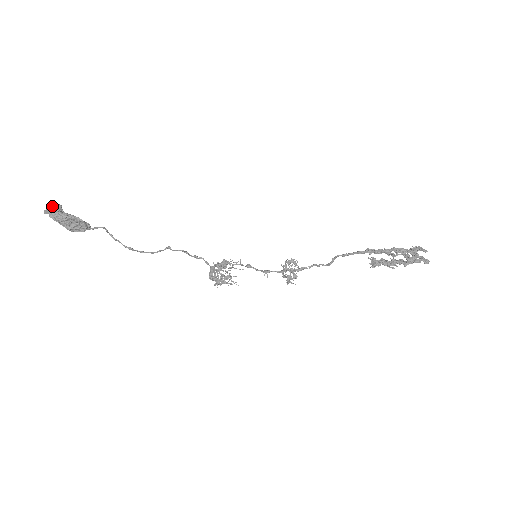
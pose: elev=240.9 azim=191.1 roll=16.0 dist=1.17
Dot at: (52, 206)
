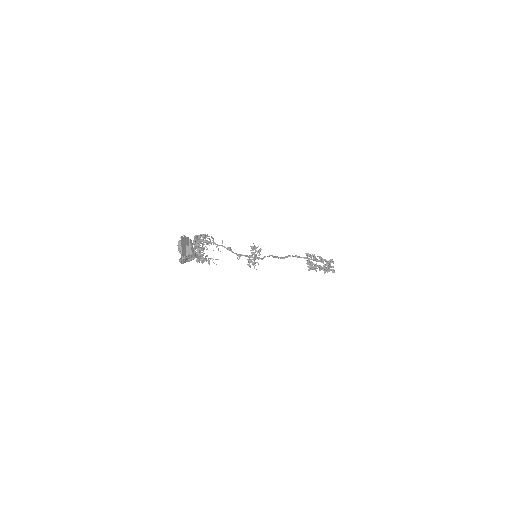
Dot at: (188, 245)
